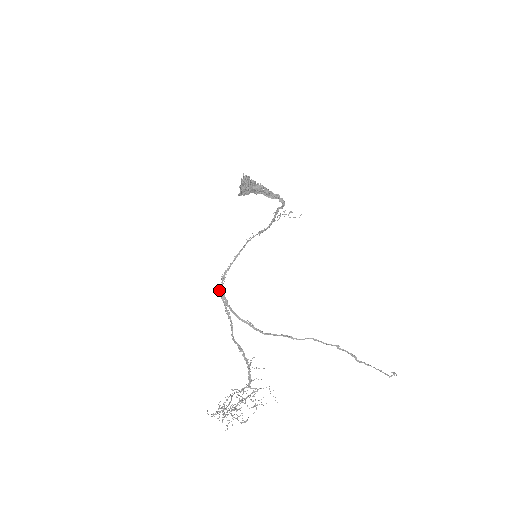
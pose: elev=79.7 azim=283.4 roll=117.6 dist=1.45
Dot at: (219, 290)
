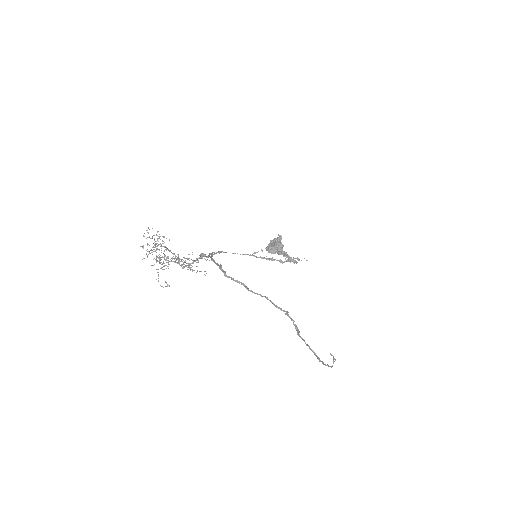
Dot at: occluded
